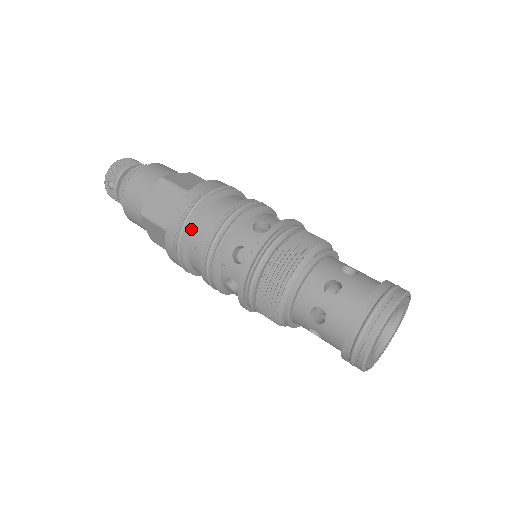
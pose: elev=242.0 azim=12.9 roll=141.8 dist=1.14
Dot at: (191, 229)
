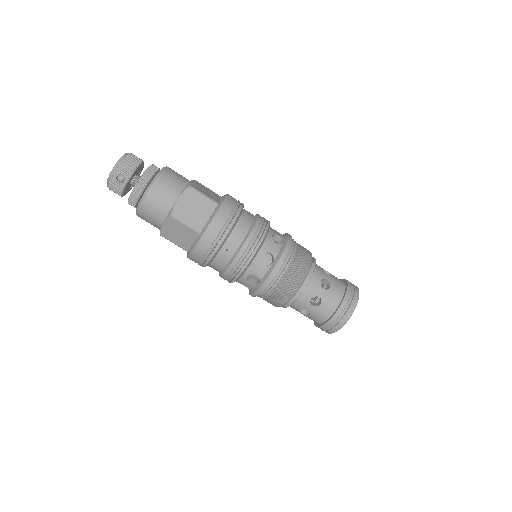
Dot at: (228, 235)
